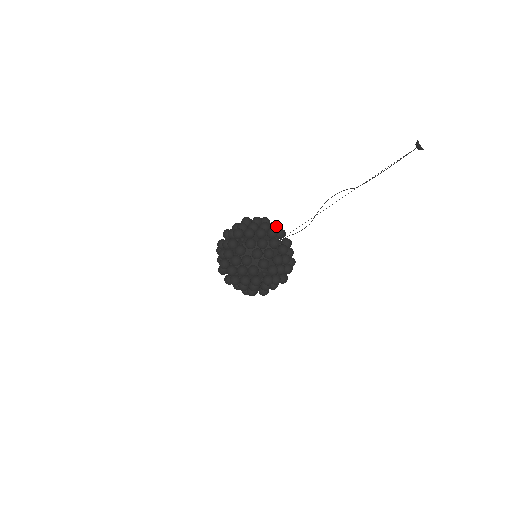
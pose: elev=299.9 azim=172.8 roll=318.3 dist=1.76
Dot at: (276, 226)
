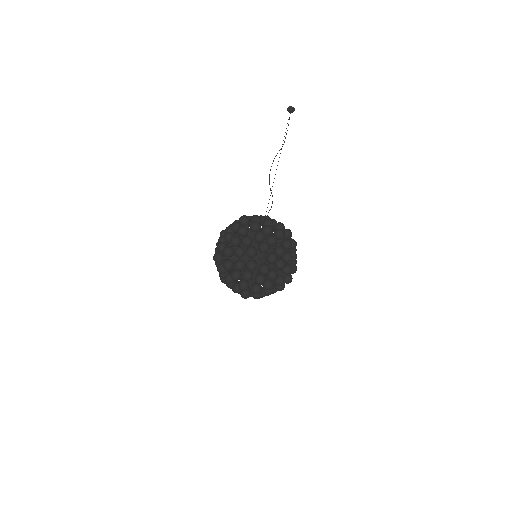
Dot at: occluded
